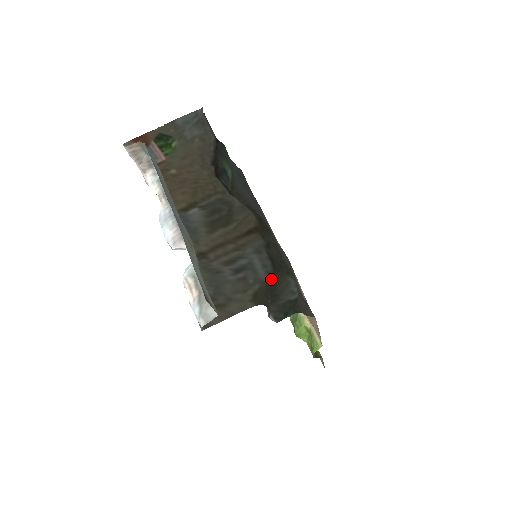
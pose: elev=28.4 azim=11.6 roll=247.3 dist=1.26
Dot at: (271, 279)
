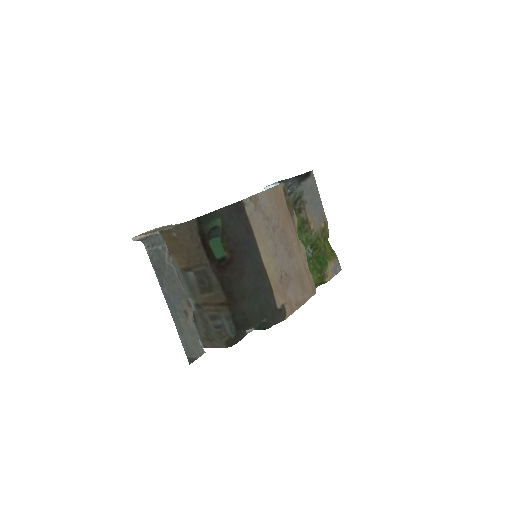
Dot at: (236, 335)
